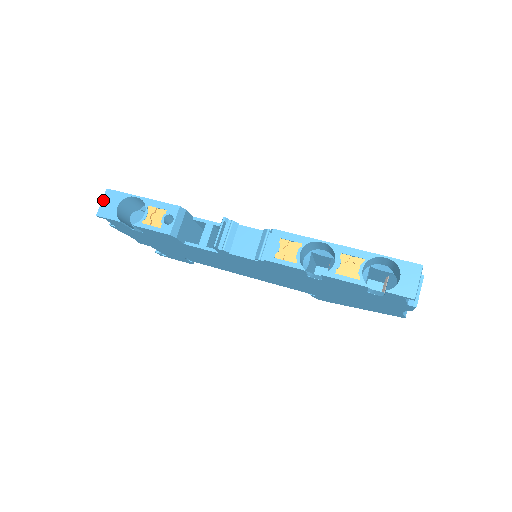
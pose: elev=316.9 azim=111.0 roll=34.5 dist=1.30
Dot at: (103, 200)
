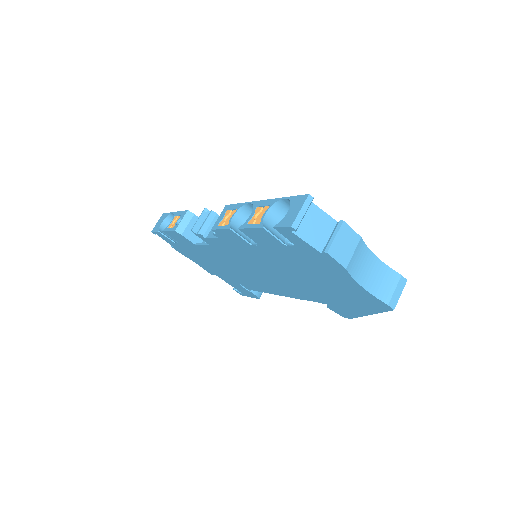
Dot at: (158, 221)
